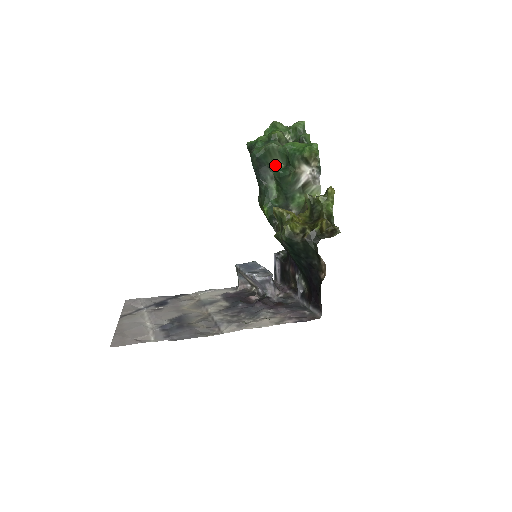
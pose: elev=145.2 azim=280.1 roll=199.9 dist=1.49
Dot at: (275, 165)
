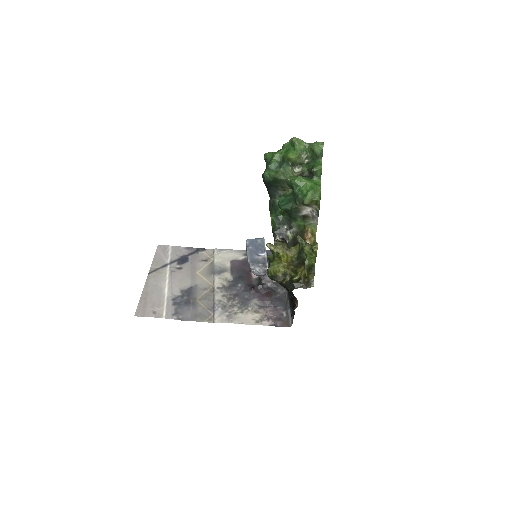
Dot at: (284, 187)
